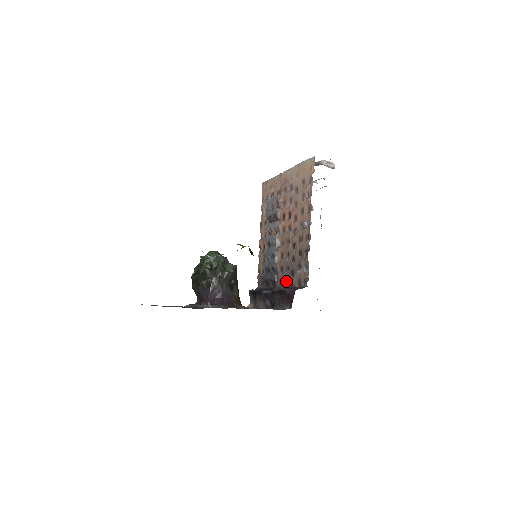
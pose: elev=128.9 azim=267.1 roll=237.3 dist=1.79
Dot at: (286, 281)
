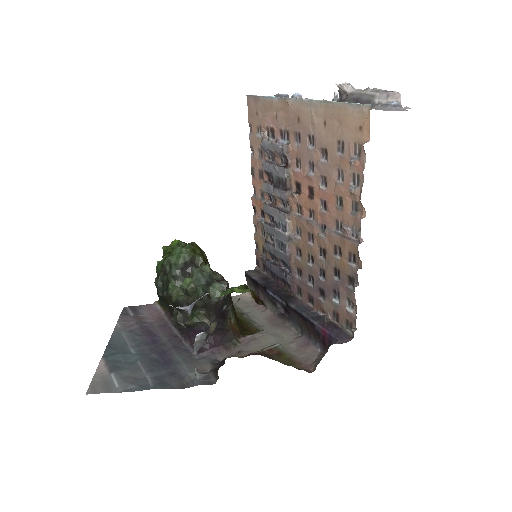
Dot at: (309, 296)
